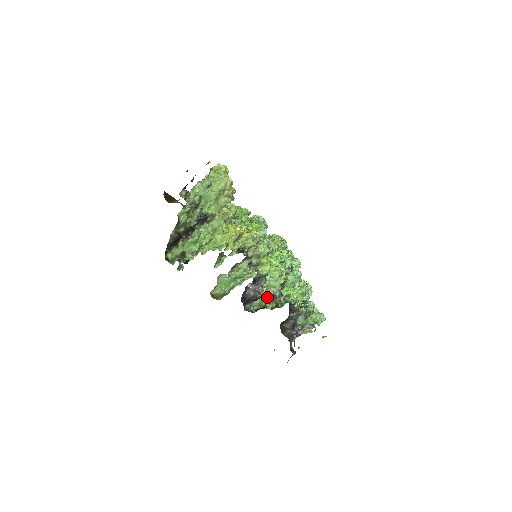
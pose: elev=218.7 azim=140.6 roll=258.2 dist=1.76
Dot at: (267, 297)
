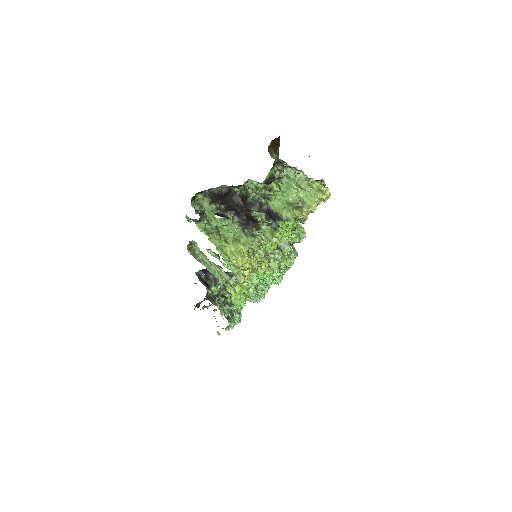
Dot at: occluded
